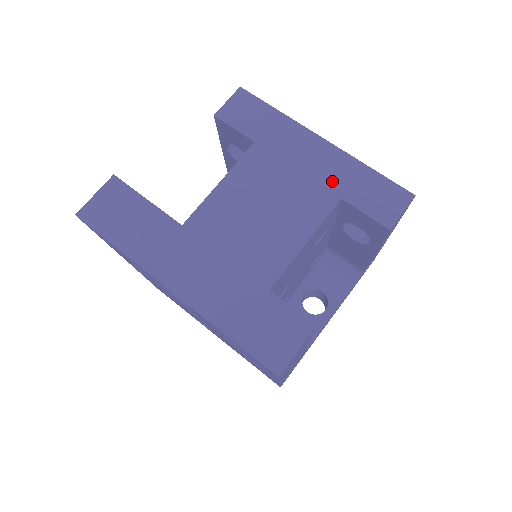
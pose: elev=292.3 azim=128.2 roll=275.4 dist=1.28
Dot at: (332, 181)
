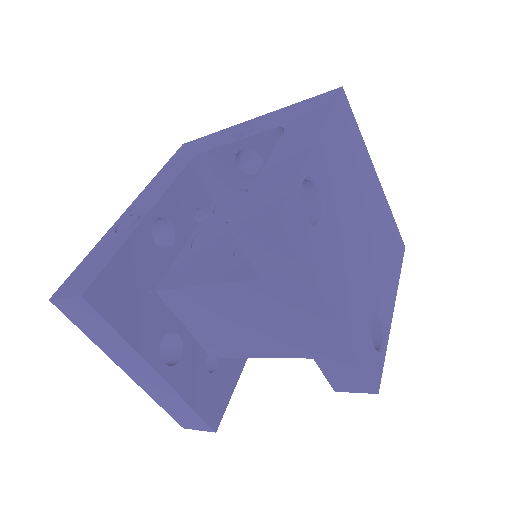
Dot at: (315, 347)
